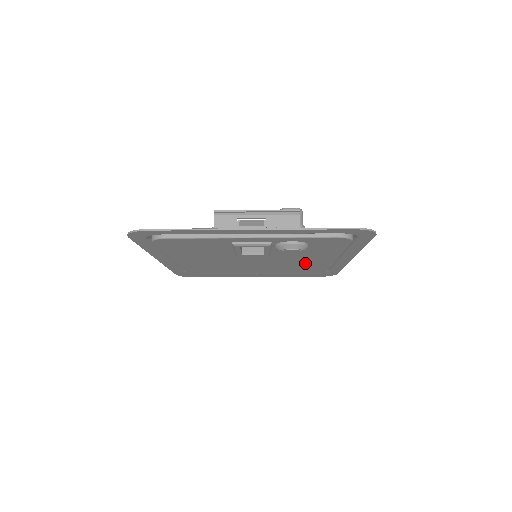
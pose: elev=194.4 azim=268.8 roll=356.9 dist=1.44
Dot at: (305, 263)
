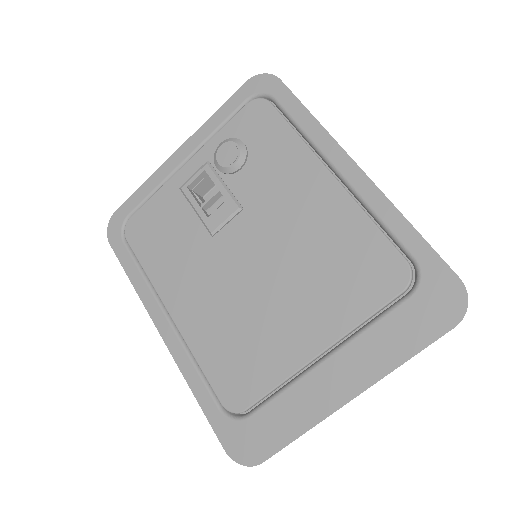
Dot at: (316, 223)
